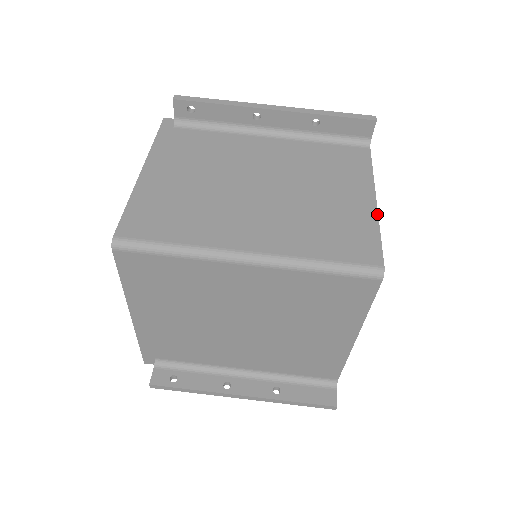
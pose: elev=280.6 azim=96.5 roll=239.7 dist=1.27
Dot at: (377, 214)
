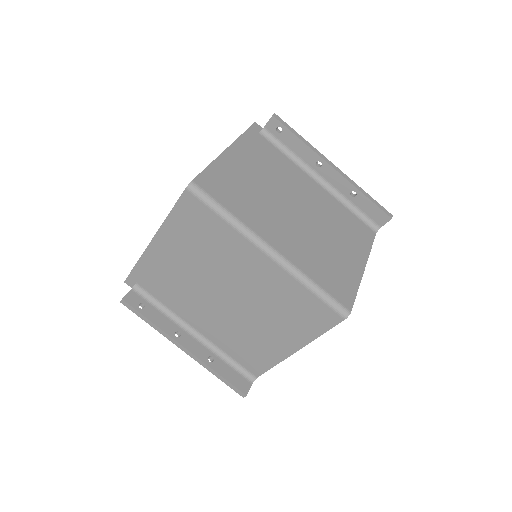
Dot at: (361, 277)
